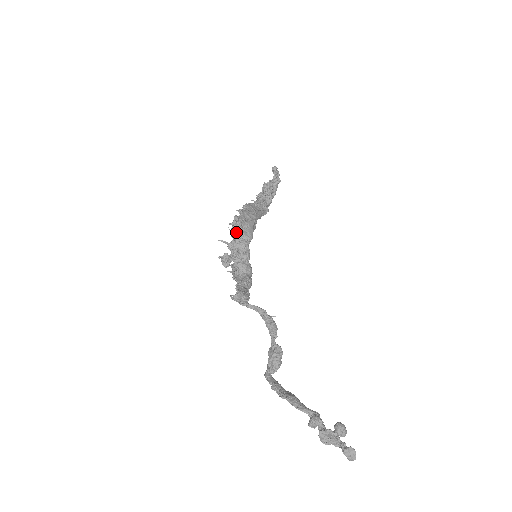
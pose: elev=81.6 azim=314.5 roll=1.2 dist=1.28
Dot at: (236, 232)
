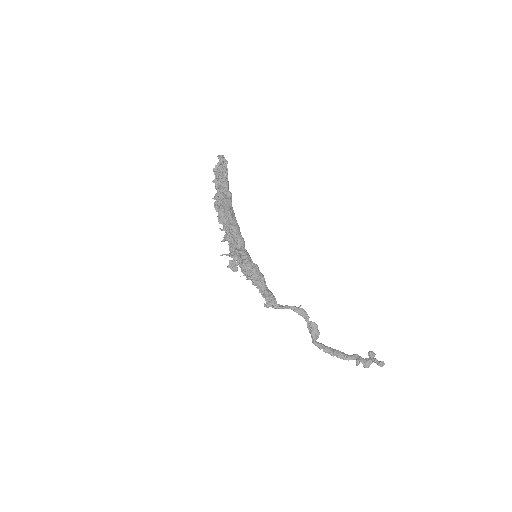
Dot at: (235, 251)
